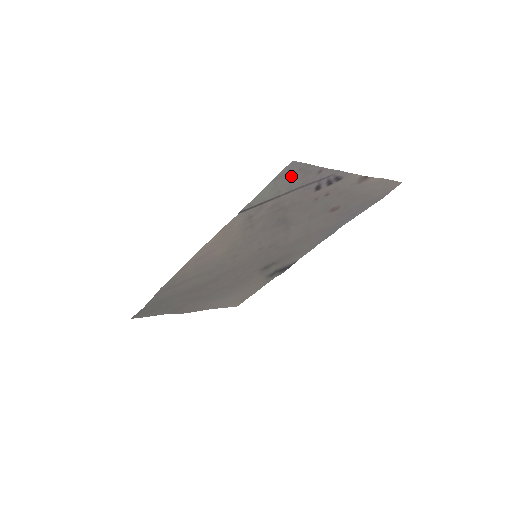
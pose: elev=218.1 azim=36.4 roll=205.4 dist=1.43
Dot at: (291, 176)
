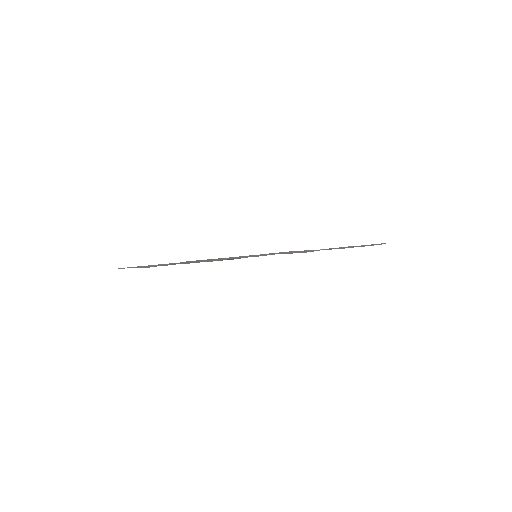
Dot at: occluded
